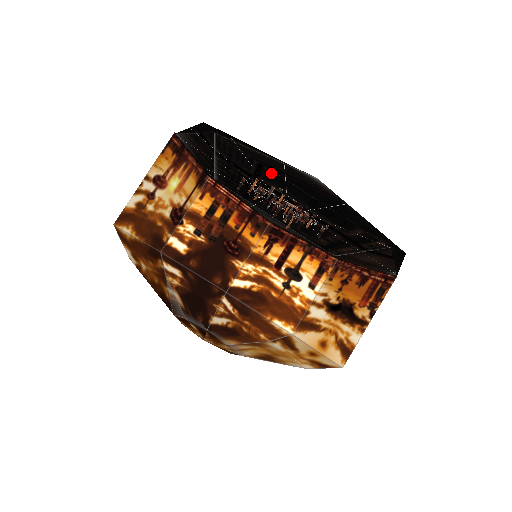
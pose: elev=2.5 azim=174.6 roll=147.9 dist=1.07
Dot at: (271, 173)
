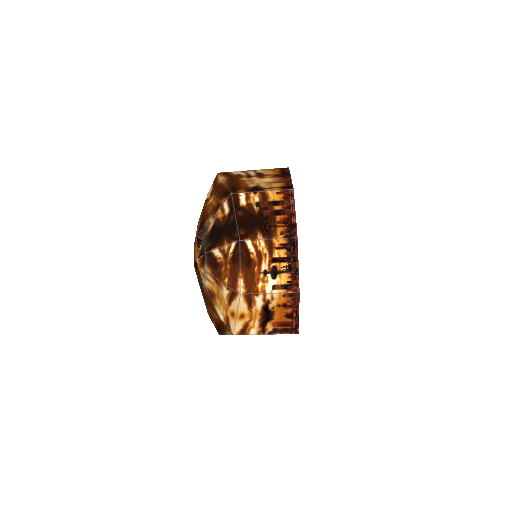
Dot at: occluded
